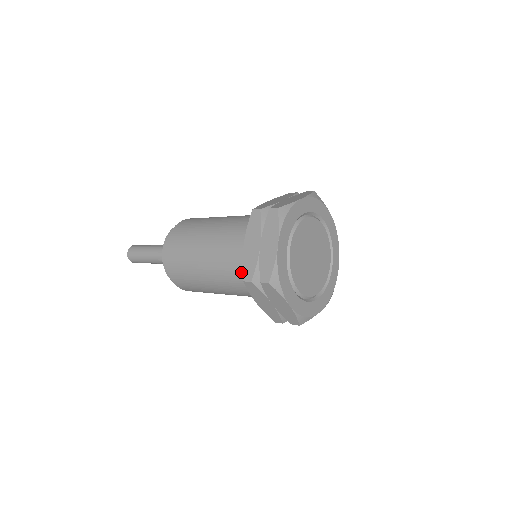
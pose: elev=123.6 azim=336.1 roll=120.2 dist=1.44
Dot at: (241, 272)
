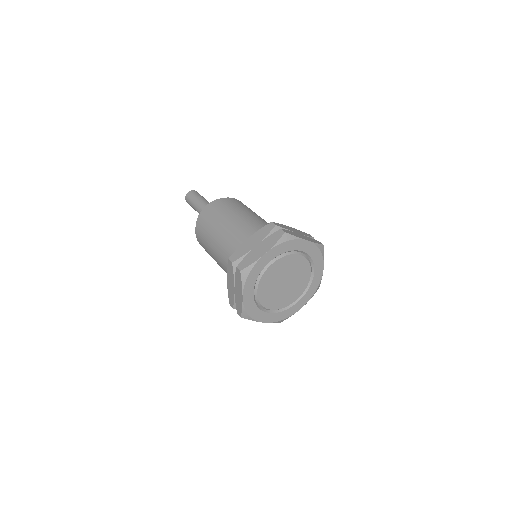
Dot at: occluded
